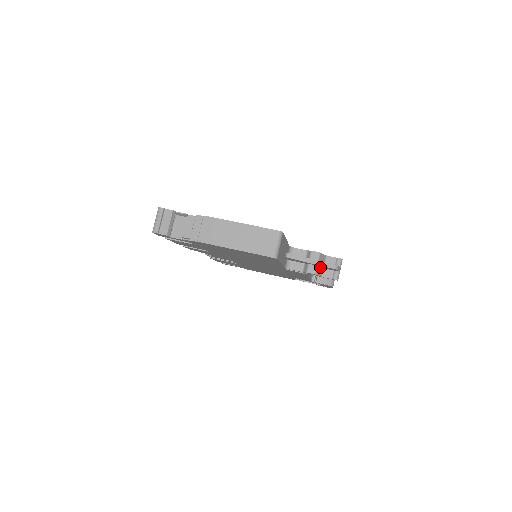
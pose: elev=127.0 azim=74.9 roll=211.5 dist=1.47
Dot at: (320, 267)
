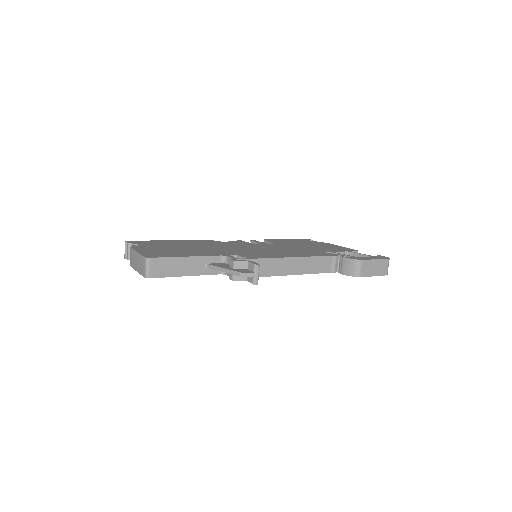
Dot at: occluded
